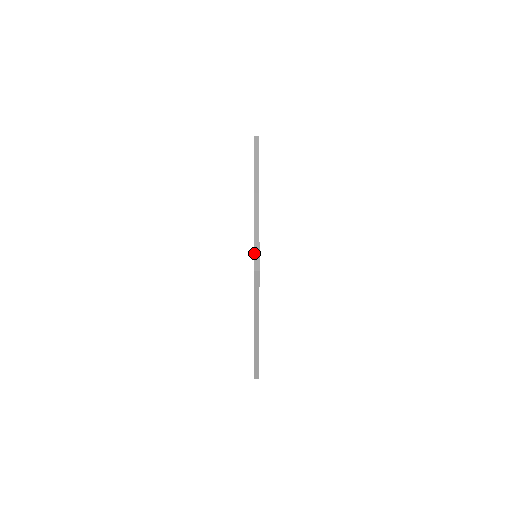
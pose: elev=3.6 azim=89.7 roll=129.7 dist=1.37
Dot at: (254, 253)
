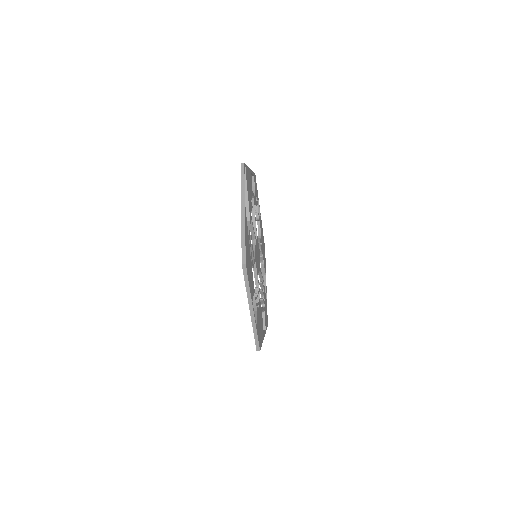
Dot at: occluded
